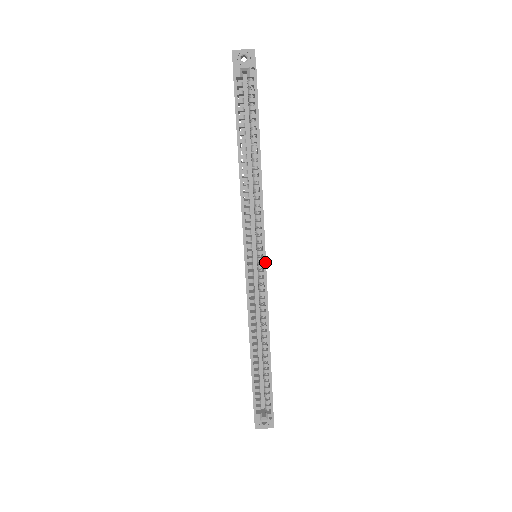
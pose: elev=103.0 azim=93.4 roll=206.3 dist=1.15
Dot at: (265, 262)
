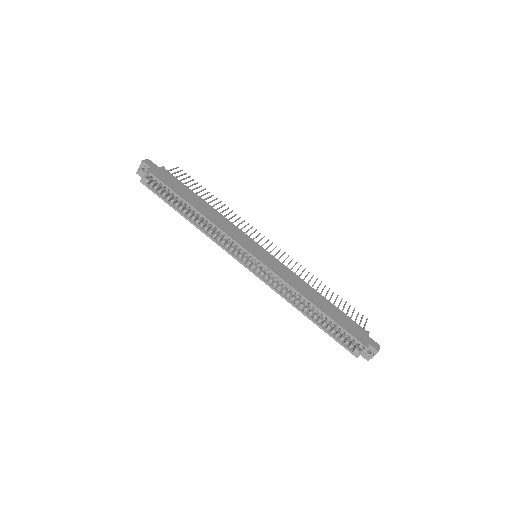
Dot at: (255, 258)
